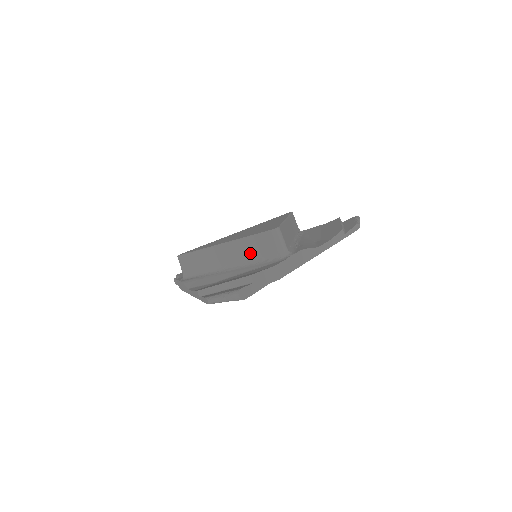
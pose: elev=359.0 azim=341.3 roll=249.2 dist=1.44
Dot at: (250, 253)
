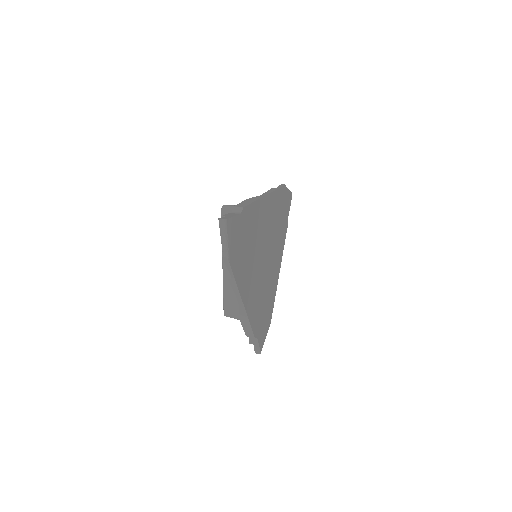
Dot at: occluded
